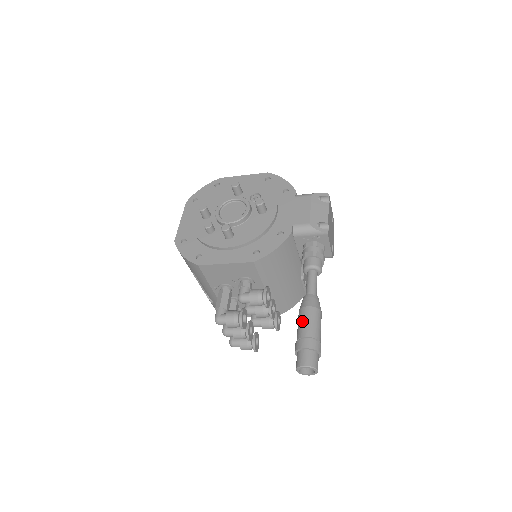
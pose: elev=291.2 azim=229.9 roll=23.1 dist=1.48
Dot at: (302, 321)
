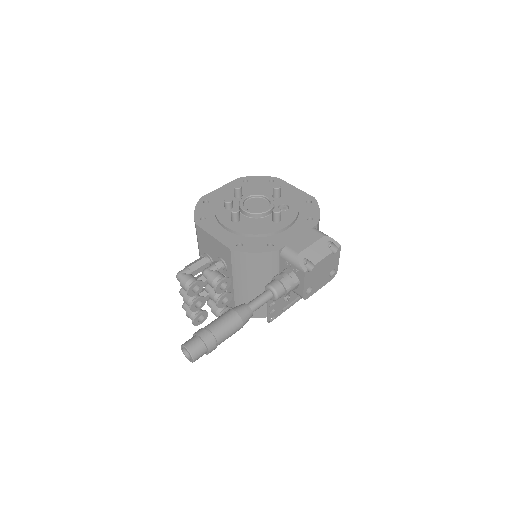
Dot at: (220, 317)
